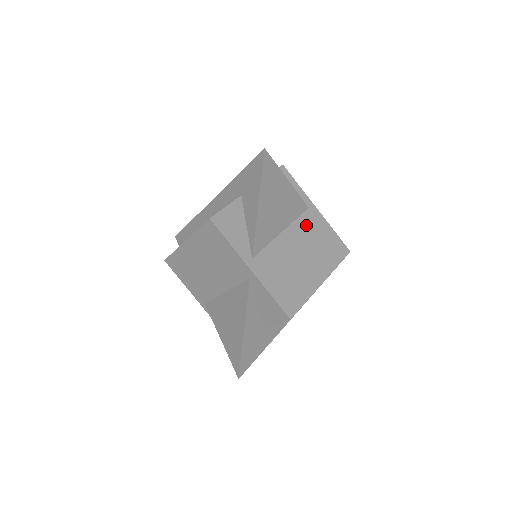
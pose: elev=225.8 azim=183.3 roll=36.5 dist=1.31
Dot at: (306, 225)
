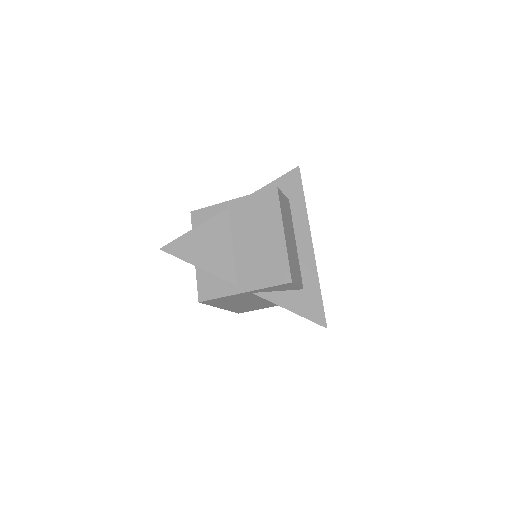
Dot at: (239, 220)
